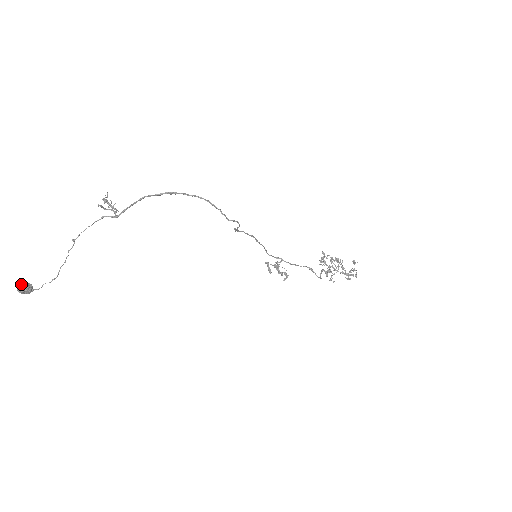
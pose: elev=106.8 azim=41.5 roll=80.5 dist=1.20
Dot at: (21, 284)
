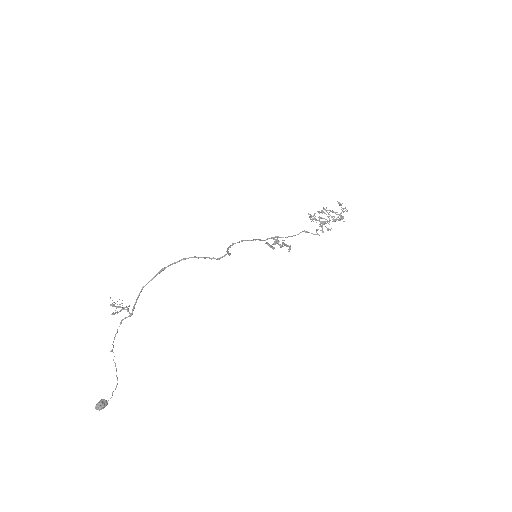
Dot at: (97, 405)
